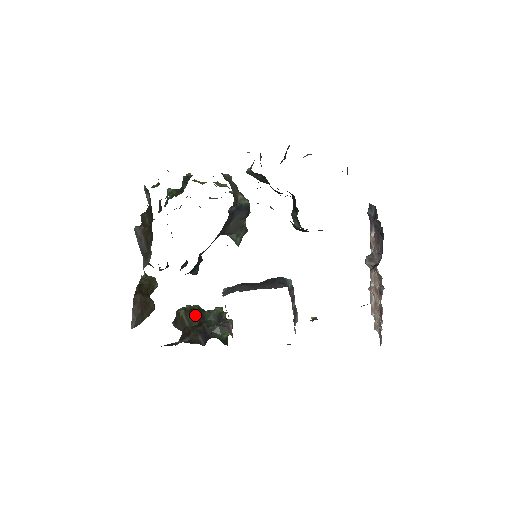
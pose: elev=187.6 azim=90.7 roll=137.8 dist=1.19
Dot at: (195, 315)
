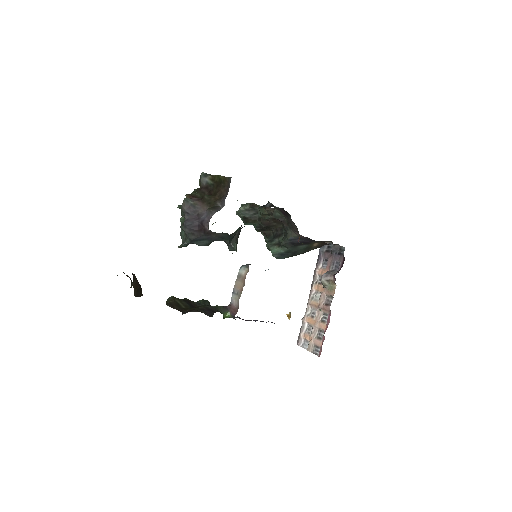
Dot at: (189, 302)
